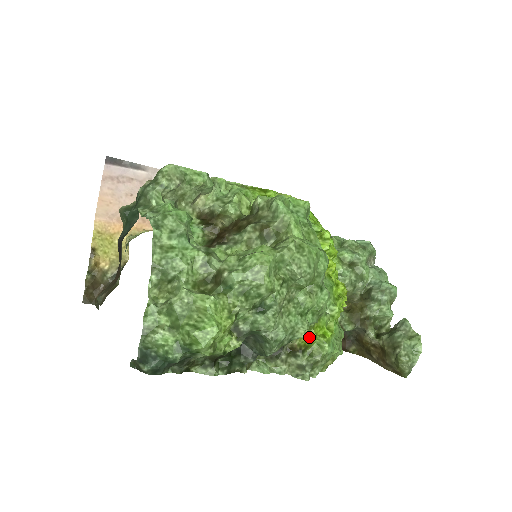
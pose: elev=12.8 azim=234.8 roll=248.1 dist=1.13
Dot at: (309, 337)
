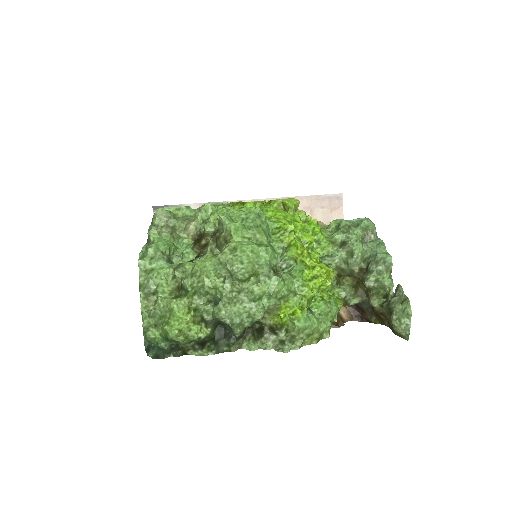
Dot at: (280, 317)
